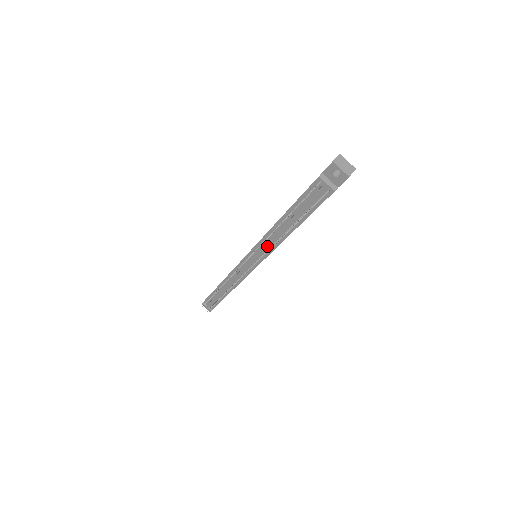
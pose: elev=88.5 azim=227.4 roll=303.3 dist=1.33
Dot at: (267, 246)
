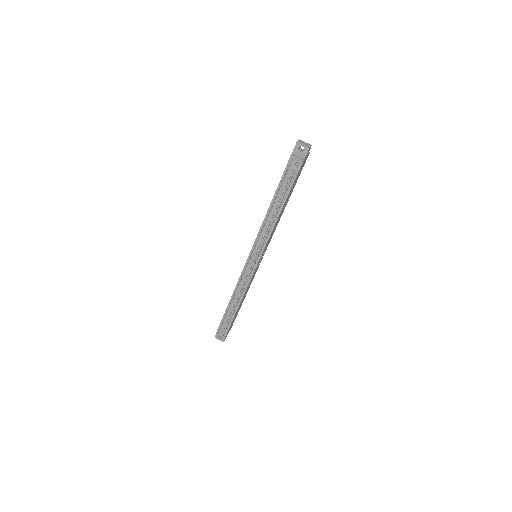
Dot at: (264, 234)
